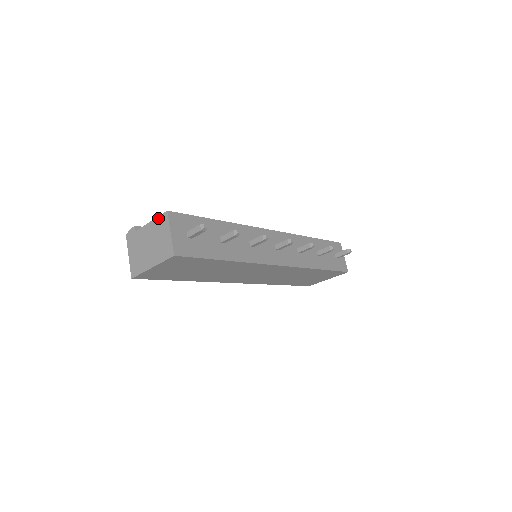
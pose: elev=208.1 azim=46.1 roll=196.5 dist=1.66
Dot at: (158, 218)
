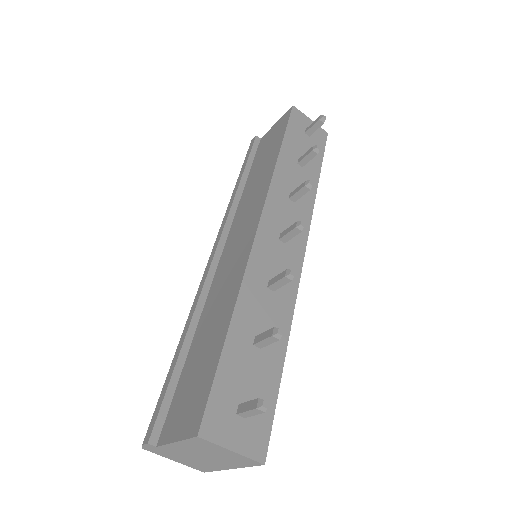
Dot at: (187, 441)
